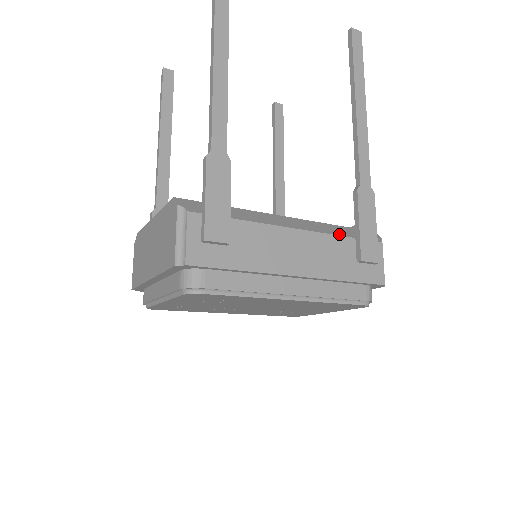
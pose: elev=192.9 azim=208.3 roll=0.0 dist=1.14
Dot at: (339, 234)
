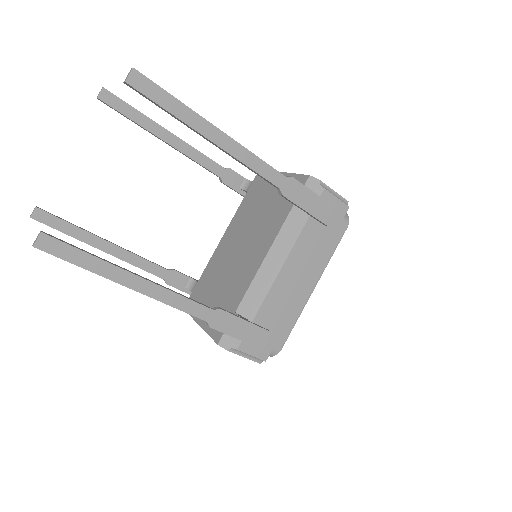
Dot at: (300, 229)
